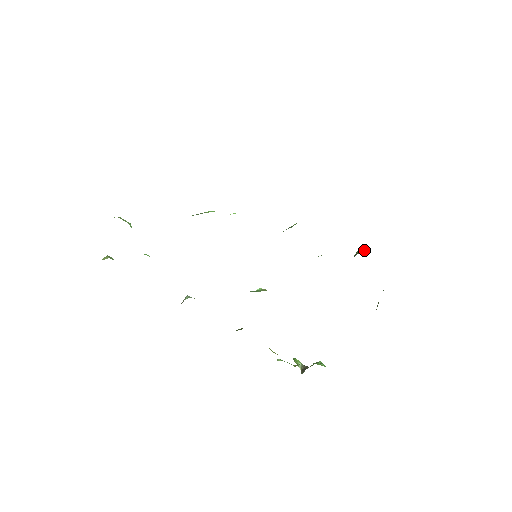
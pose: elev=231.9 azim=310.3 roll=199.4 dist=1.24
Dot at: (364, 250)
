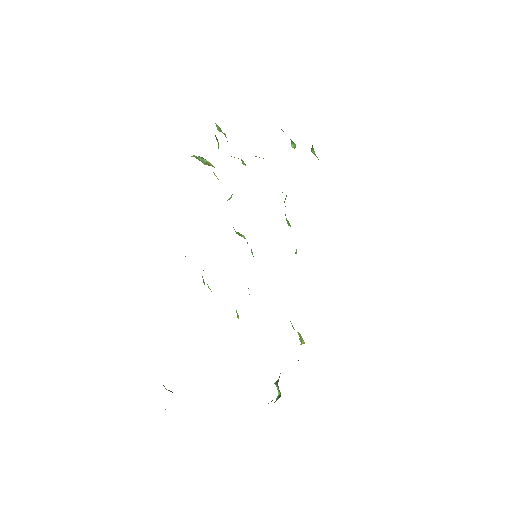
Dot at: (303, 343)
